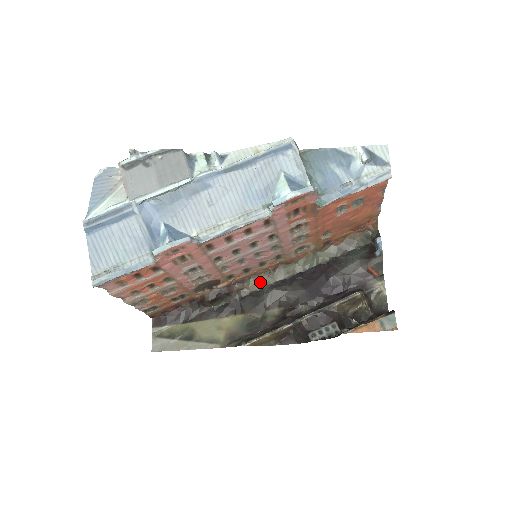
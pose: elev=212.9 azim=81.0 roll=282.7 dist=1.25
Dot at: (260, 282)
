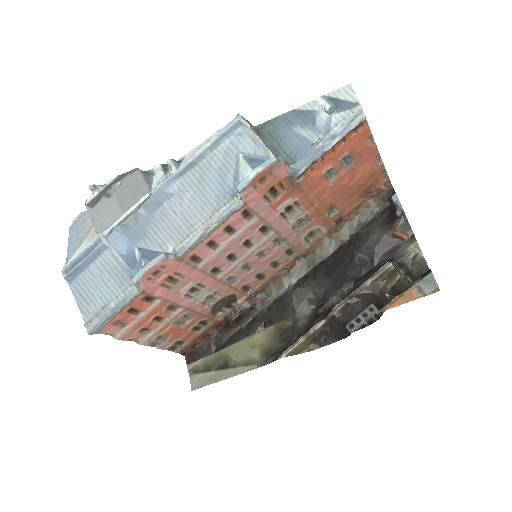
Dot at: (281, 285)
